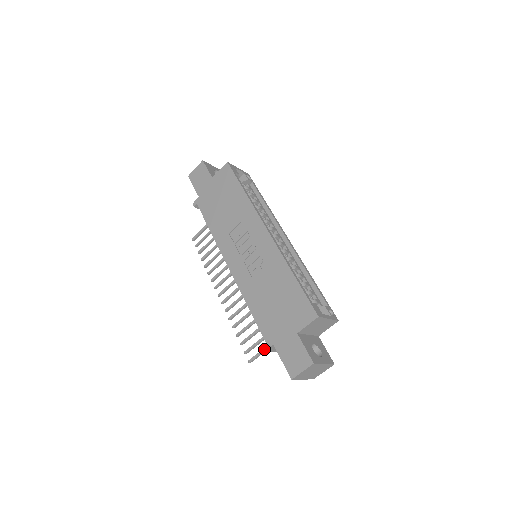
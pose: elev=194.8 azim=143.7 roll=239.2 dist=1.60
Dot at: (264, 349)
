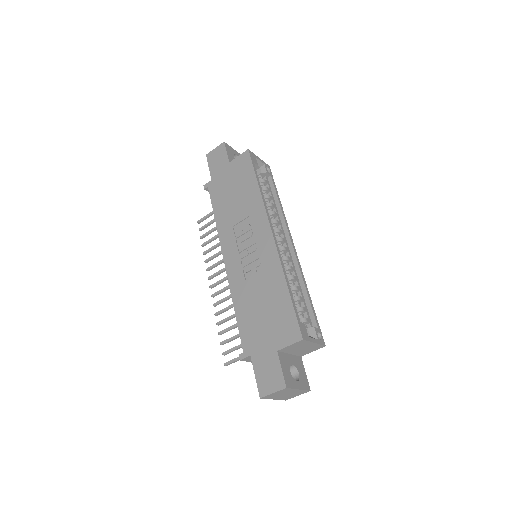
Dot at: (240, 358)
